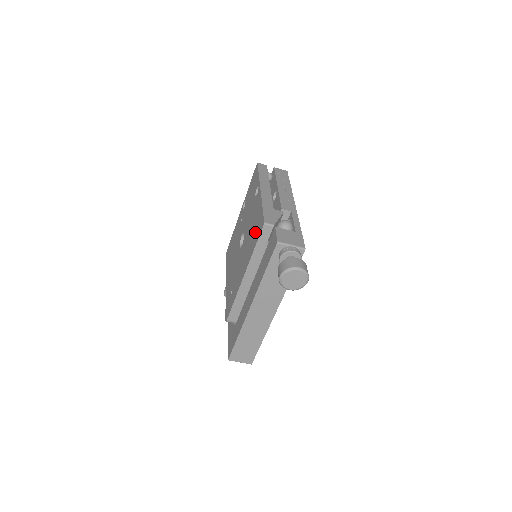
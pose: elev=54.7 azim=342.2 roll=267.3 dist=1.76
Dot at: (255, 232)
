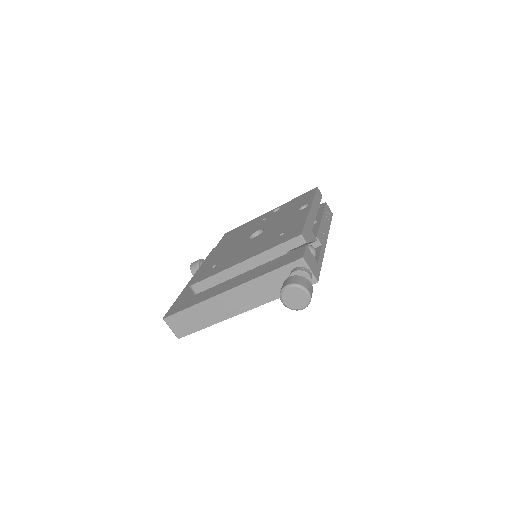
Dot at: (282, 235)
